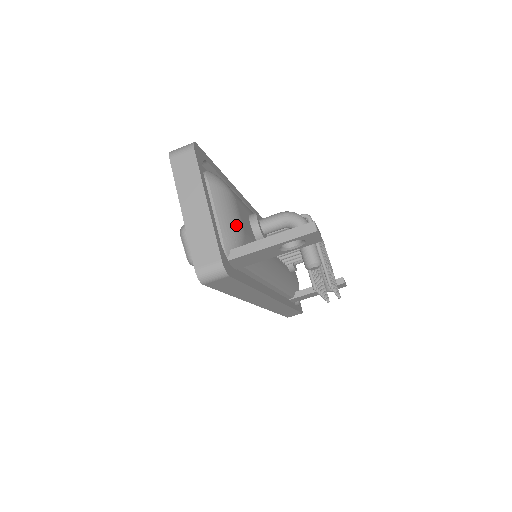
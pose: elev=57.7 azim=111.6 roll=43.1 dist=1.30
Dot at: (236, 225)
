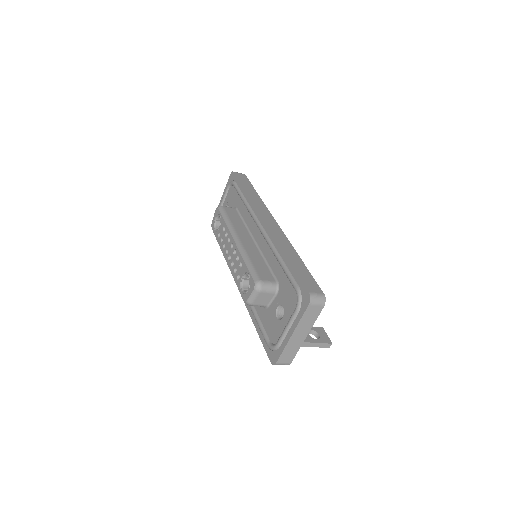
Dot at: occluded
